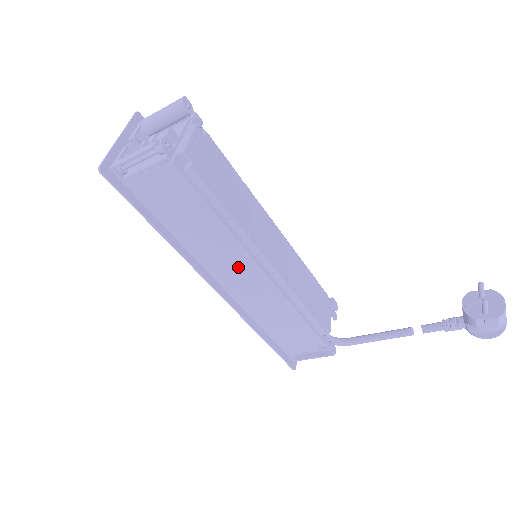
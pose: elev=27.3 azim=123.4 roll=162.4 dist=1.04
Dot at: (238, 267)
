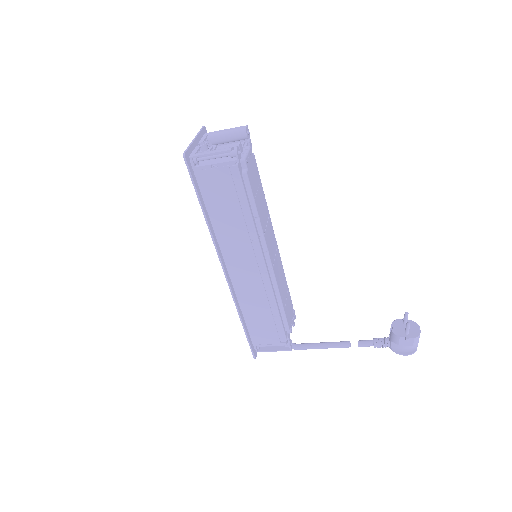
Dot at: (248, 257)
